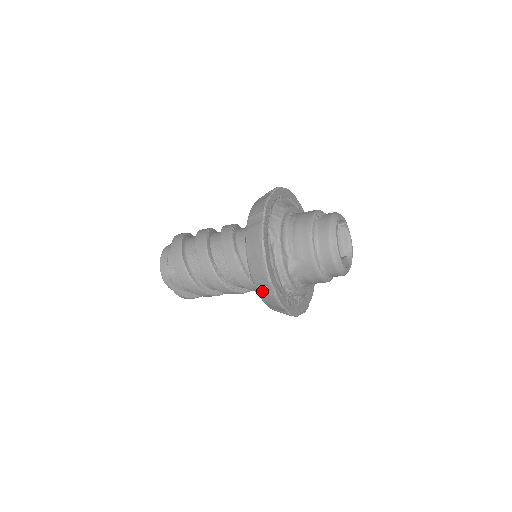
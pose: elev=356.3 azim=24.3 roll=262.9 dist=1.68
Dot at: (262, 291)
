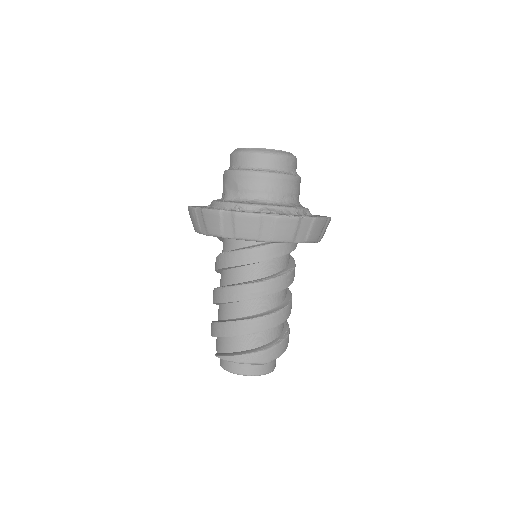
Dot at: (204, 226)
